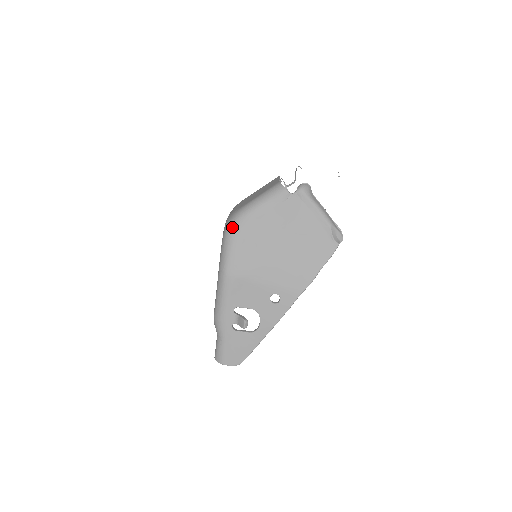
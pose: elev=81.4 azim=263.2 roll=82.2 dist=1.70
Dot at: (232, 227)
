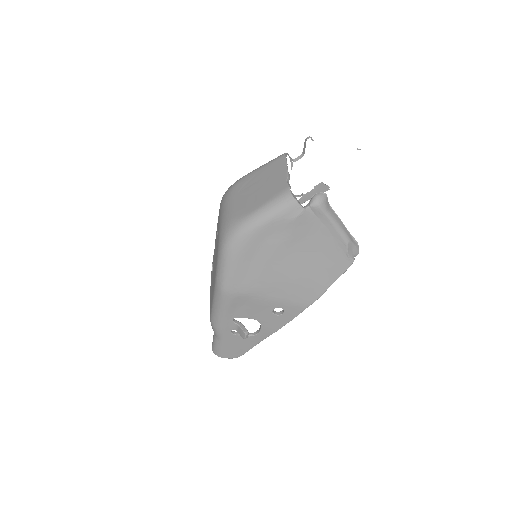
Dot at: (231, 244)
